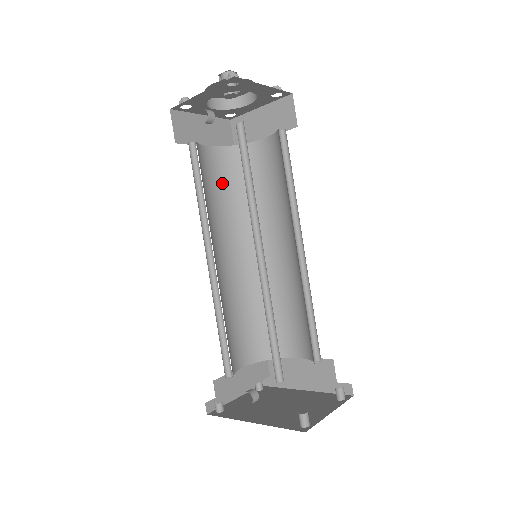
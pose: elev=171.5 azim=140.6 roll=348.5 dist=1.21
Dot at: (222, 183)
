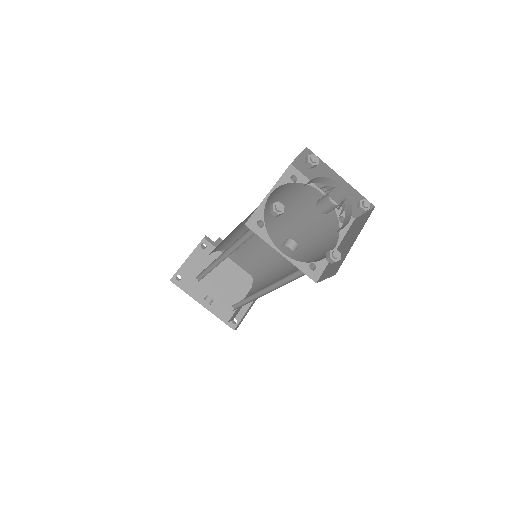
Dot at: occluded
